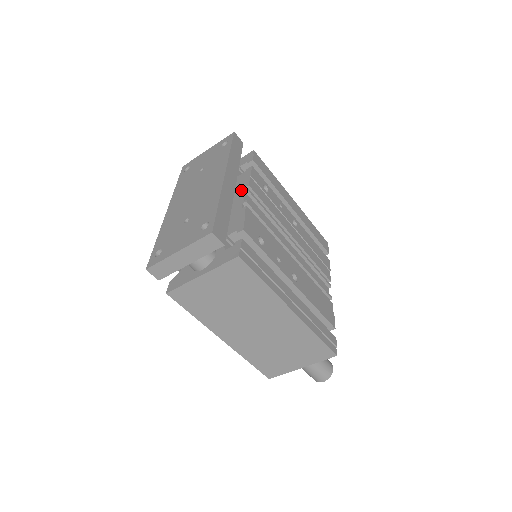
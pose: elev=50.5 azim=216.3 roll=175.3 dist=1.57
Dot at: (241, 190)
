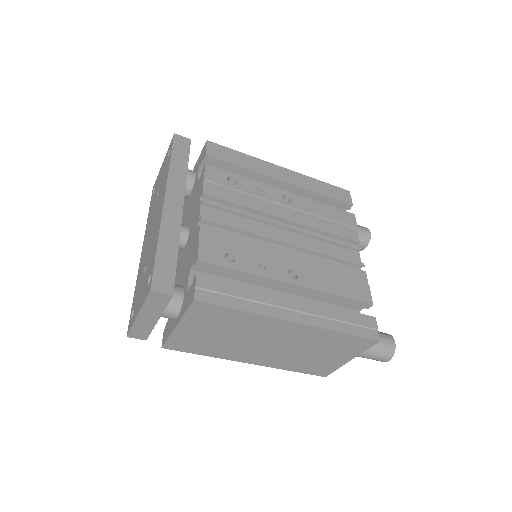
Dot at: (198, 202)
